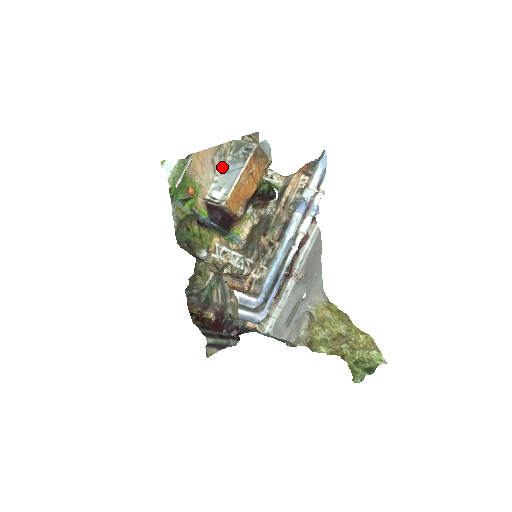
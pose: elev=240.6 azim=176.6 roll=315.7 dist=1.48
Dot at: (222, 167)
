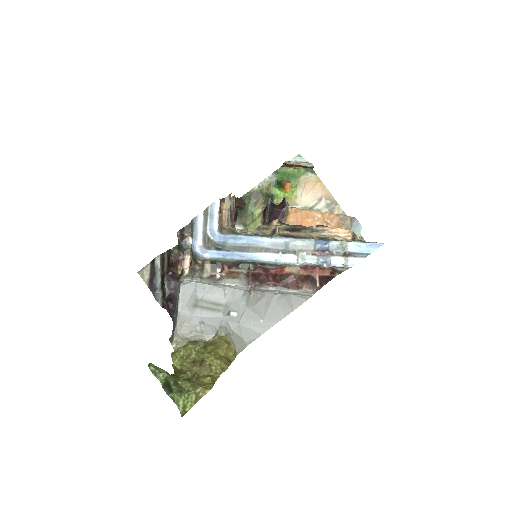
Dot at: occluded
